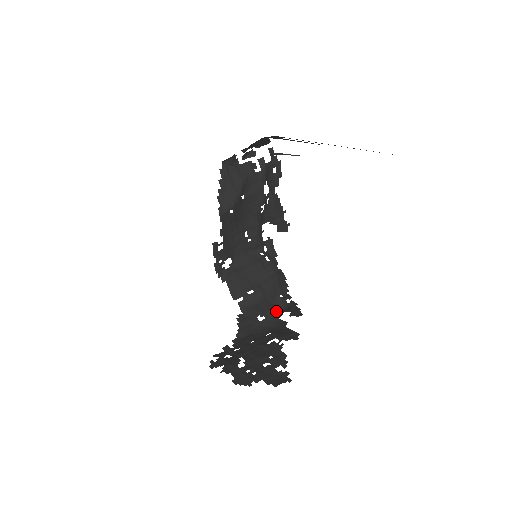
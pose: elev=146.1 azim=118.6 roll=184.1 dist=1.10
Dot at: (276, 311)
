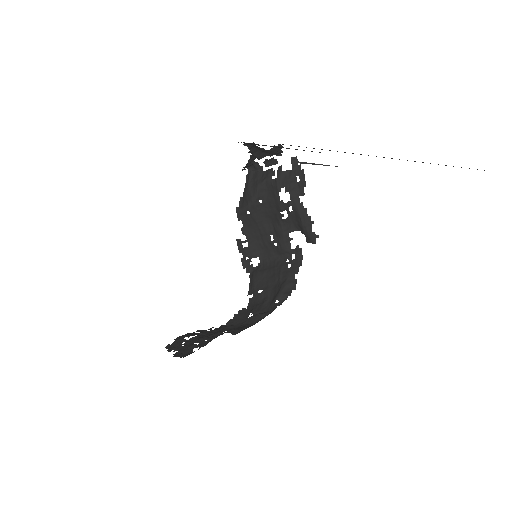
Dot at: occluded
